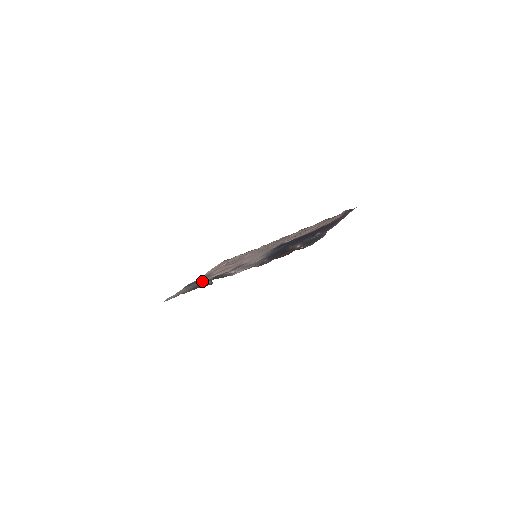
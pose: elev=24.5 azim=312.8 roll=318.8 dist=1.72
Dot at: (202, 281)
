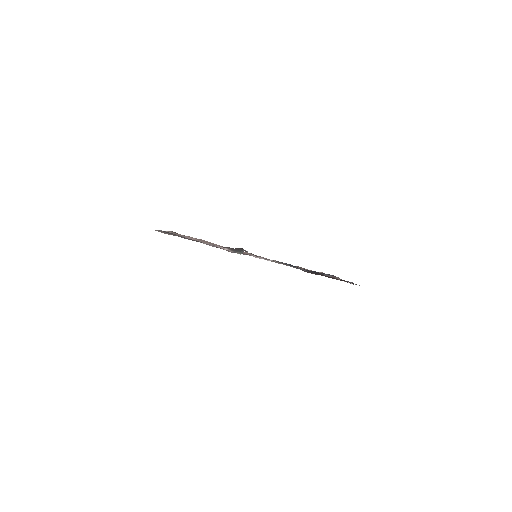
Dot at: occluded
